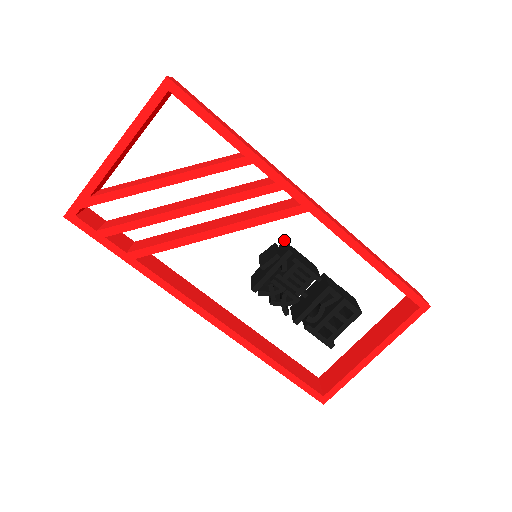
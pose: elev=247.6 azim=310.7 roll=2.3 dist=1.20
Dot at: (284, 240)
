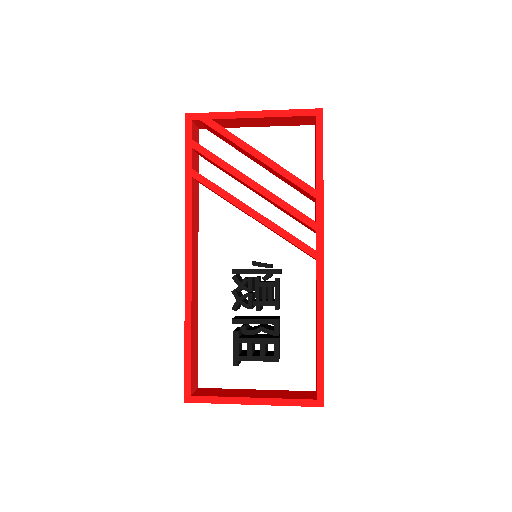
Dot at: occluded
